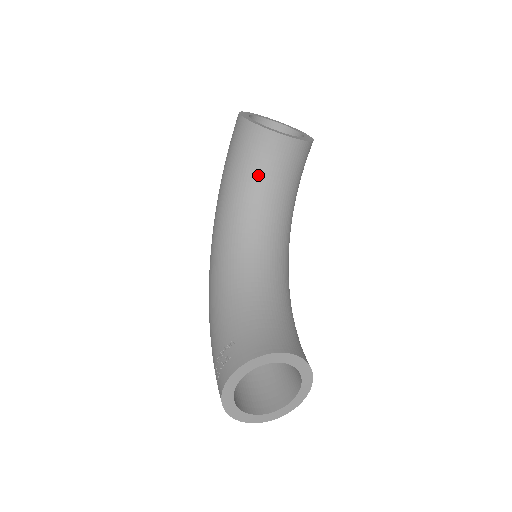
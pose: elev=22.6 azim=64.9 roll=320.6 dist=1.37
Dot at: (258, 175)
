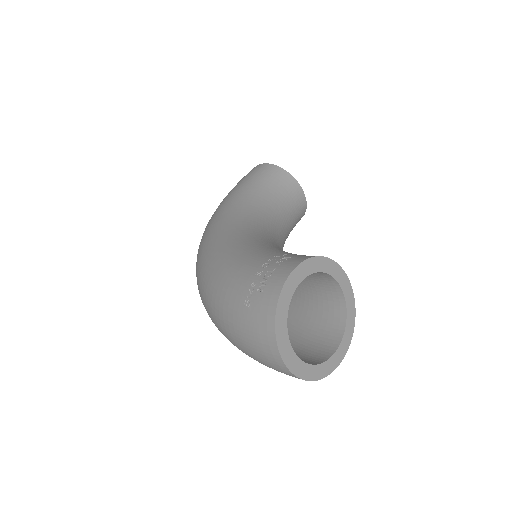
Dot at: (275, 197)
